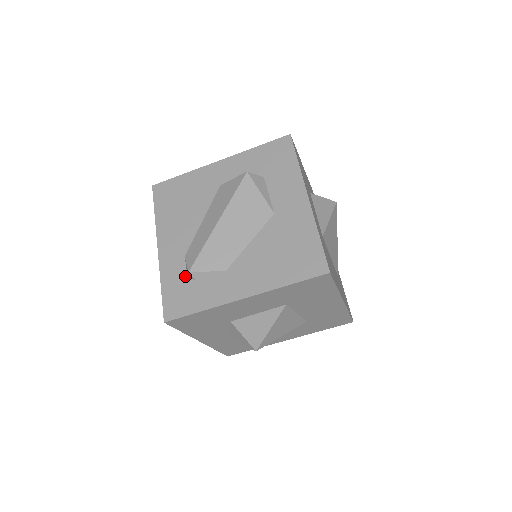
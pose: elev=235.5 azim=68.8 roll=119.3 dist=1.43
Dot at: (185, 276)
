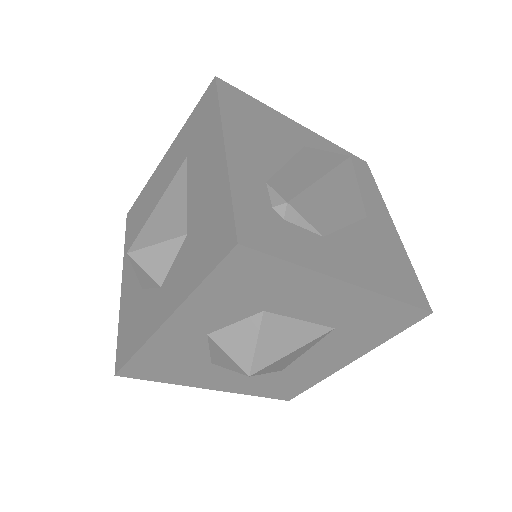
Dot at: (269, 205)
